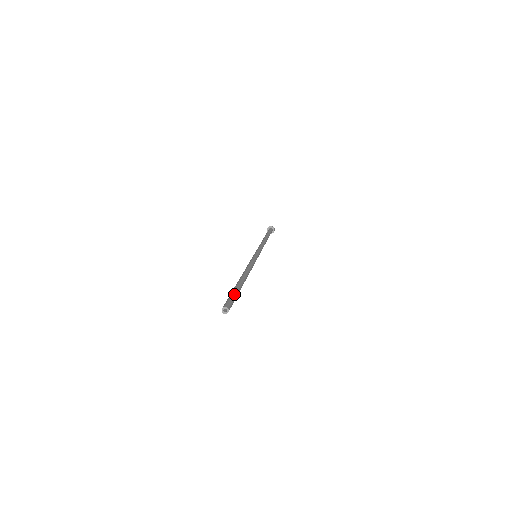
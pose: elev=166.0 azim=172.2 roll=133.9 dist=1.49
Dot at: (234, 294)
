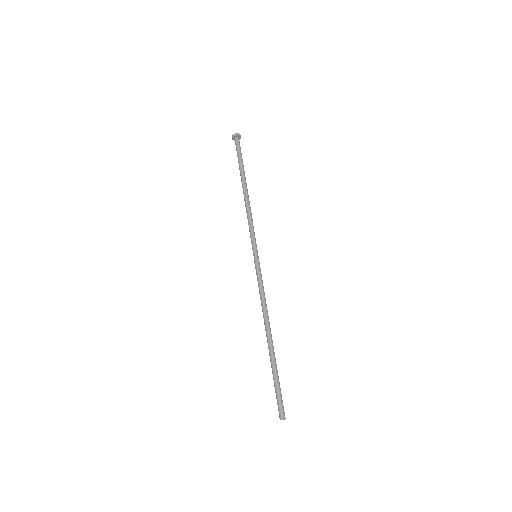
Dot at: occluded
